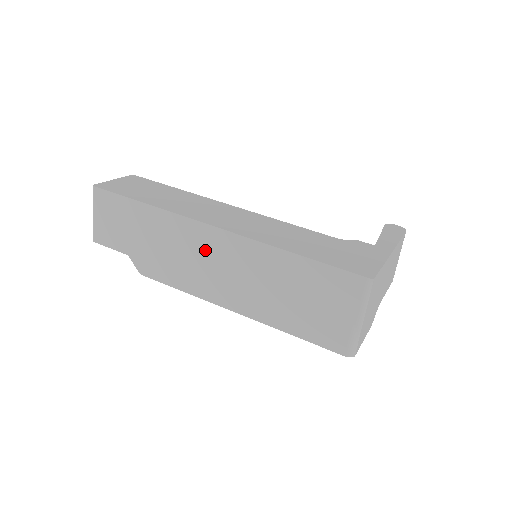
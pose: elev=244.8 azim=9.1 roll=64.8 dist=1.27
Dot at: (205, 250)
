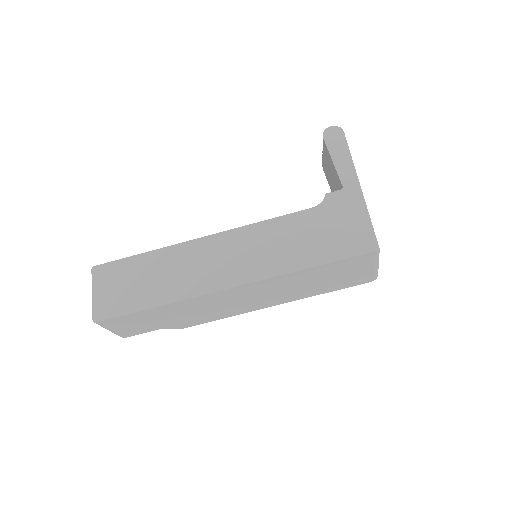
Dot at: (230, 299)
